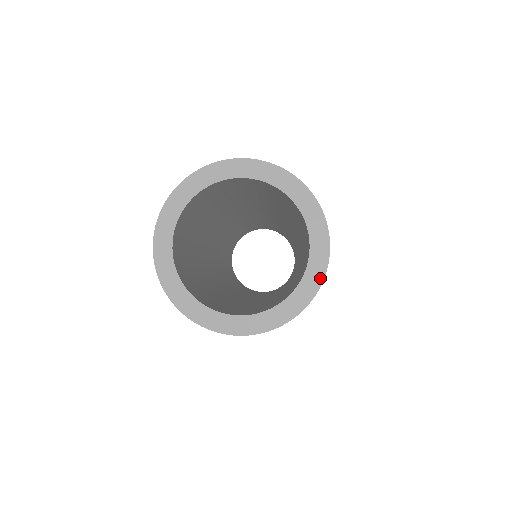
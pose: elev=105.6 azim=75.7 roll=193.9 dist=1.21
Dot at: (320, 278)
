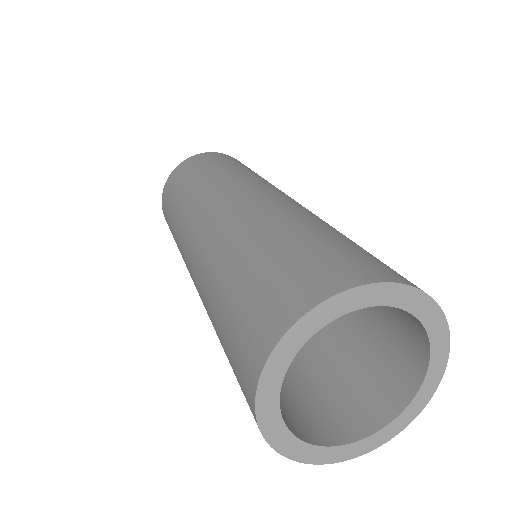
Dot at: (446, 349)
